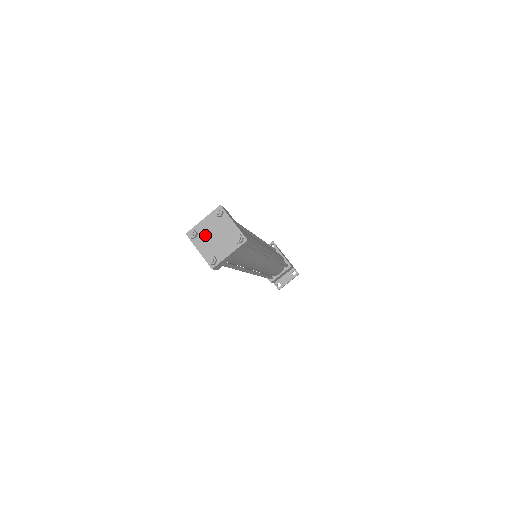
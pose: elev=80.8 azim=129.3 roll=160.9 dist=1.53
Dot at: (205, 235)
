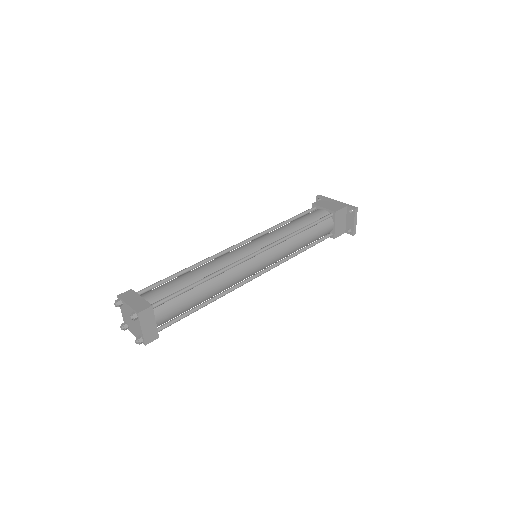
Dot at: (128, 322)
